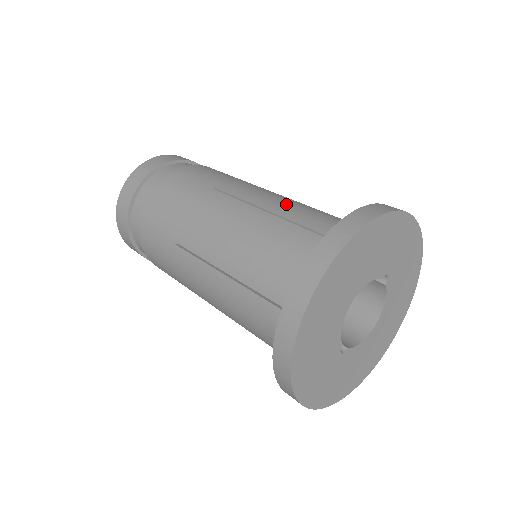
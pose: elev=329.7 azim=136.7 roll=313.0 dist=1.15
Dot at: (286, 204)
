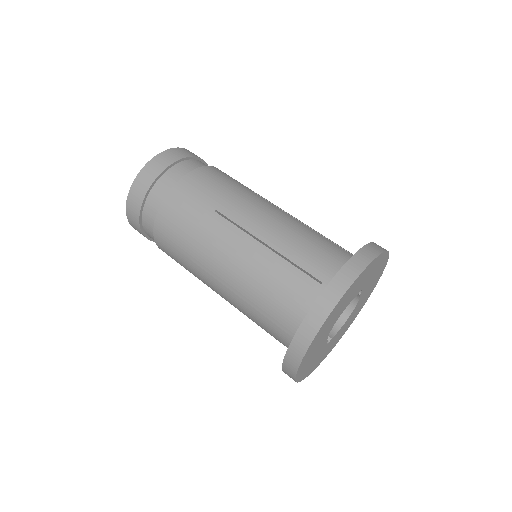
Dot at: (282, 235)
